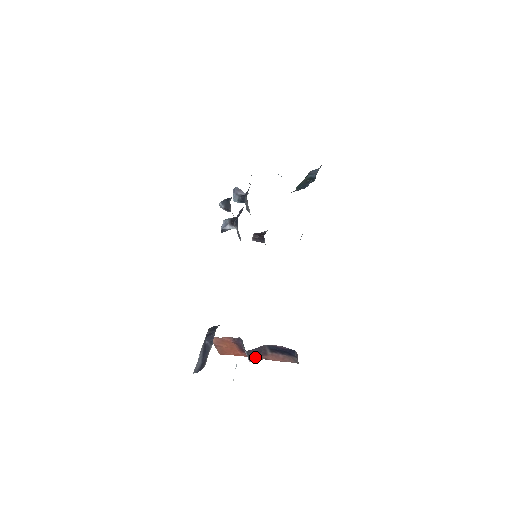
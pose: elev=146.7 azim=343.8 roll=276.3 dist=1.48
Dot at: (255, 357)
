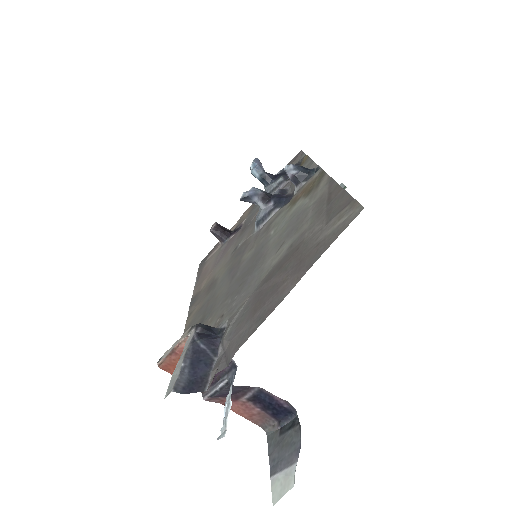
Dot at: (218, 396)
